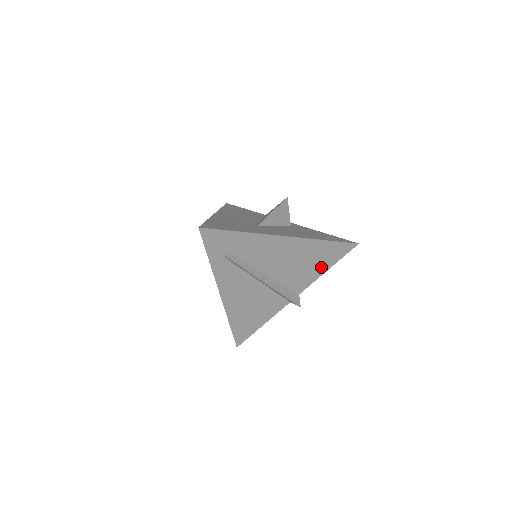
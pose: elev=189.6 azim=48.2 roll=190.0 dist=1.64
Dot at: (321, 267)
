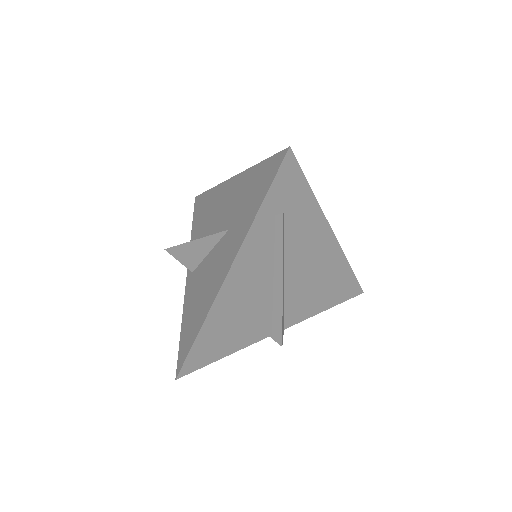
Dot at: (324, 302)
